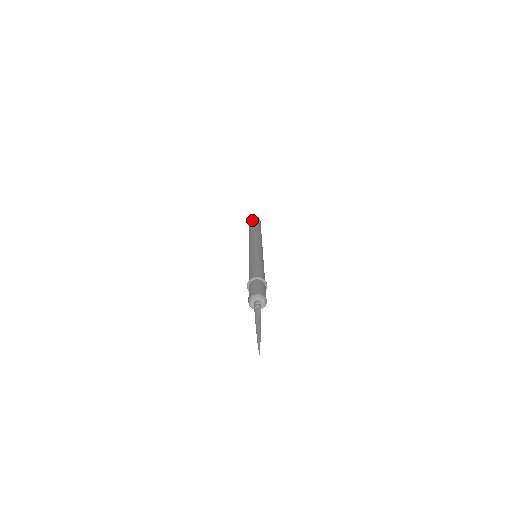
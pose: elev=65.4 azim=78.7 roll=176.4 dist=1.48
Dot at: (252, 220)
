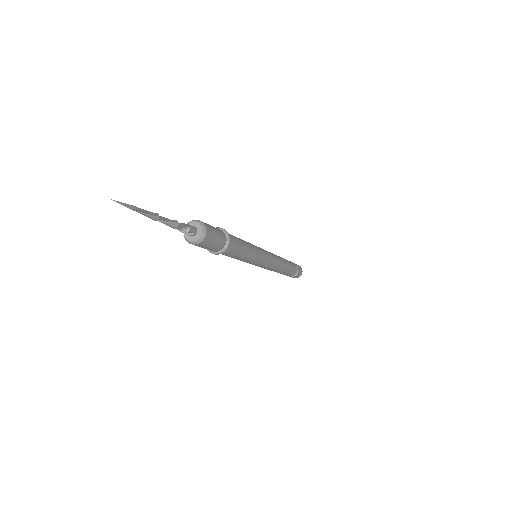
Dot at: occluded
